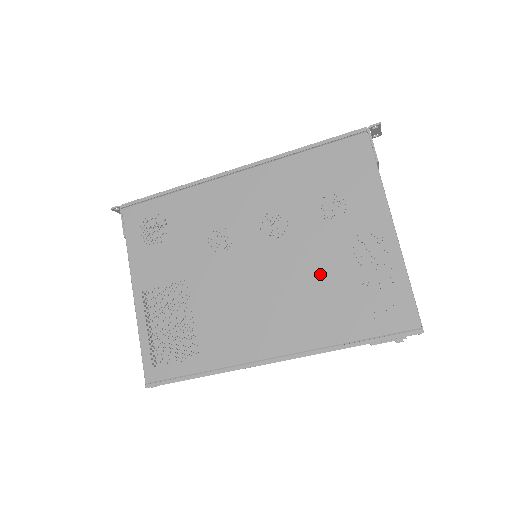
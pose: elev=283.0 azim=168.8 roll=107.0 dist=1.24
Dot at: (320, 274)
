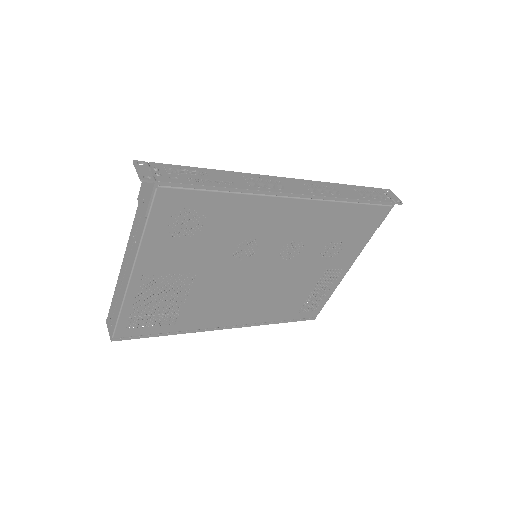
Dot at: (293, 286)
